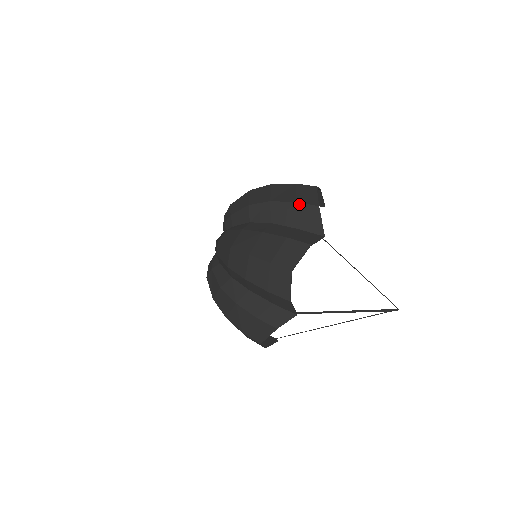
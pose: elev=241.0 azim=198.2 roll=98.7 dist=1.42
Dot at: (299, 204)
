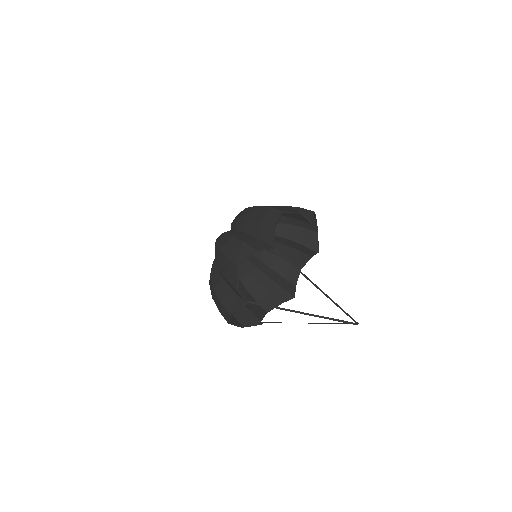
Dot at: (301, 208)
